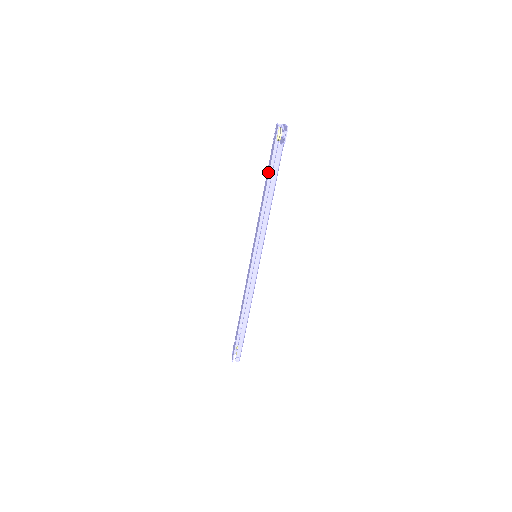
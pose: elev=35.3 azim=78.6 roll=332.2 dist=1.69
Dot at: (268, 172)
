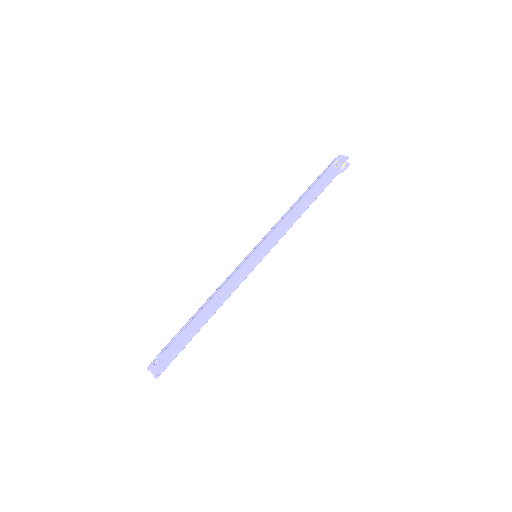
Dot at: (320, 185)
